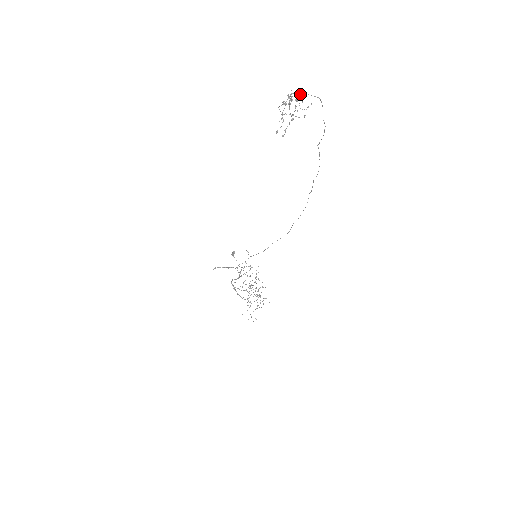
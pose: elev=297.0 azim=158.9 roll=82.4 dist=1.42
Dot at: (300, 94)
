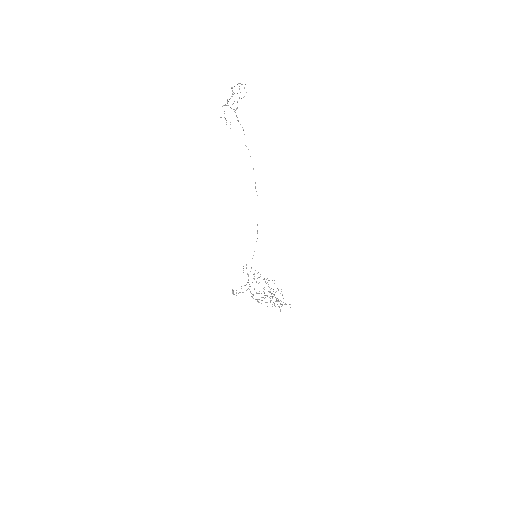
Dot at: occluded
